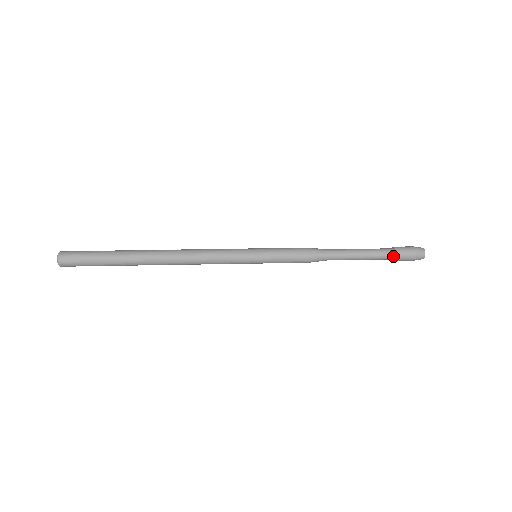
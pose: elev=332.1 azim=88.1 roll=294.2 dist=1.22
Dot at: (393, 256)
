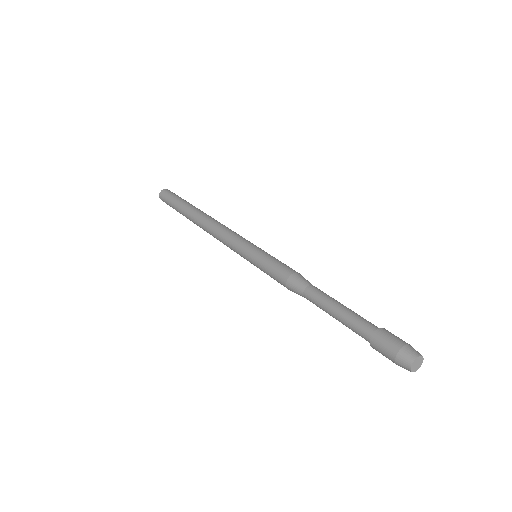
Dot at: (370, 338)
